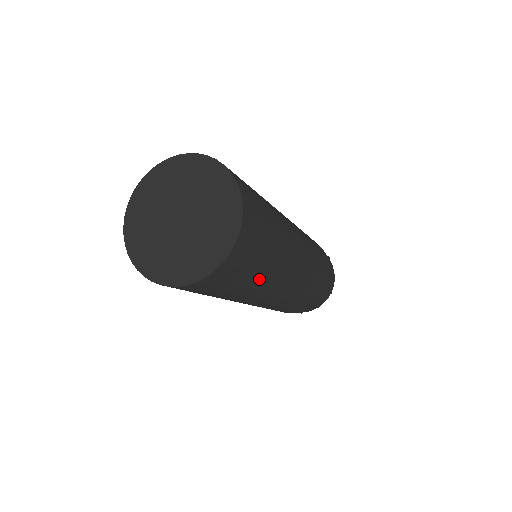
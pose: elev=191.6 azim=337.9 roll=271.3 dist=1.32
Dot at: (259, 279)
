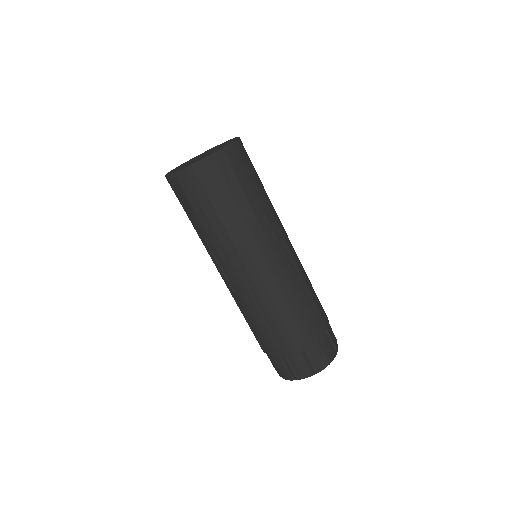
Dot at: (264, 193)
